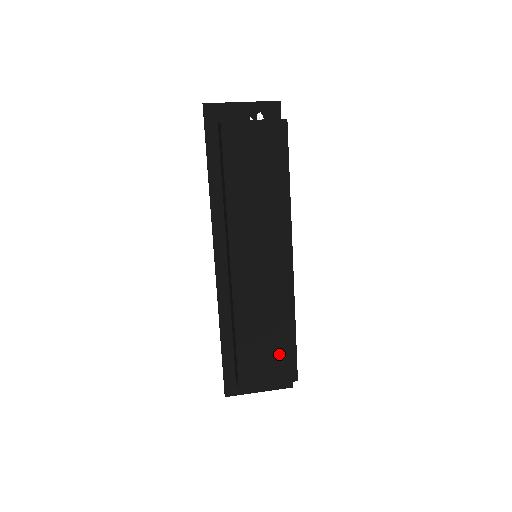
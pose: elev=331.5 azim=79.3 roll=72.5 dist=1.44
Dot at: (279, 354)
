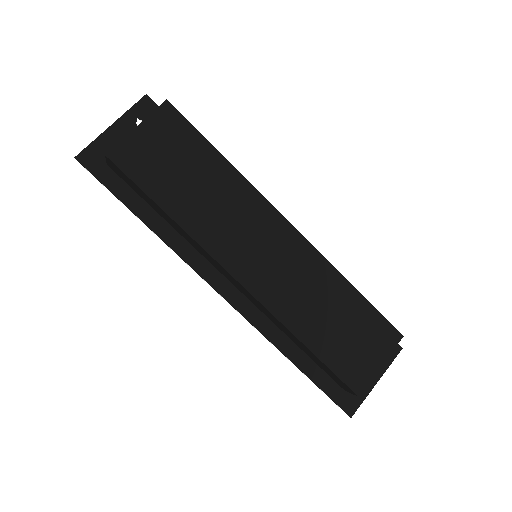
Dot at: (363, 327)
